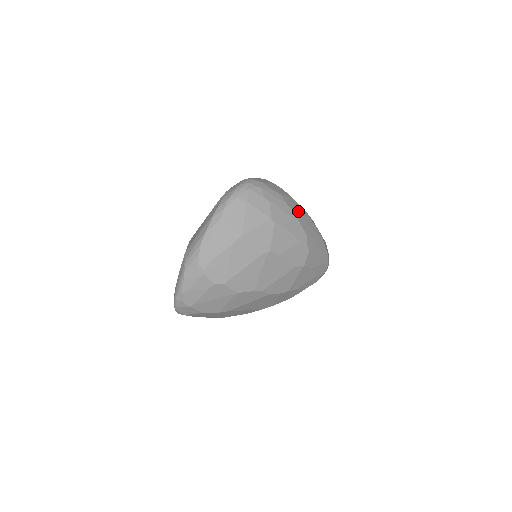
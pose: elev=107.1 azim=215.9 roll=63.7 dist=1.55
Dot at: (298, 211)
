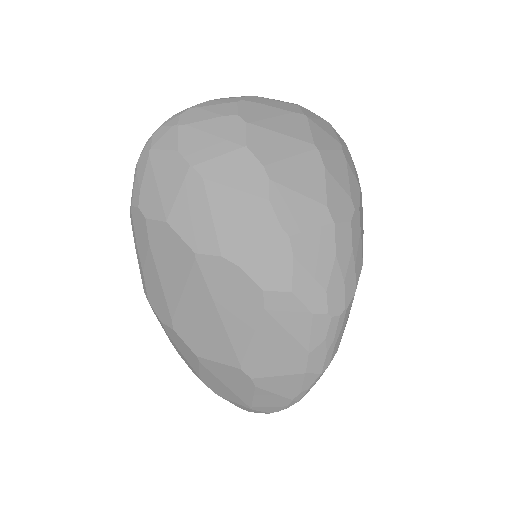
Dot at: occluded
